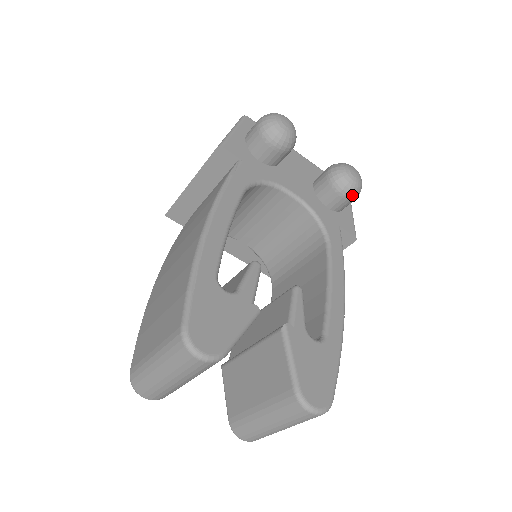
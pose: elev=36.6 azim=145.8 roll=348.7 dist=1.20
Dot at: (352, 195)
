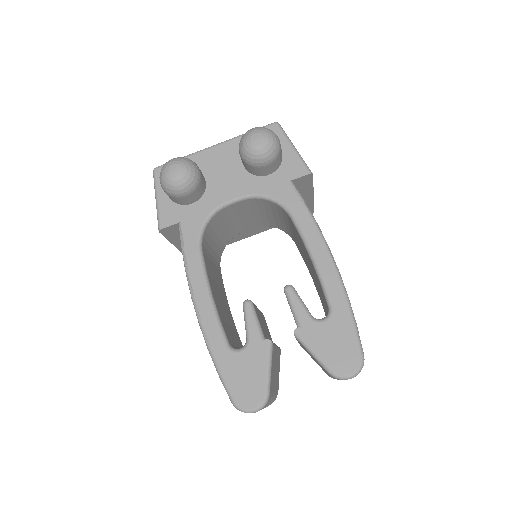
Dot at: (273, 157)
